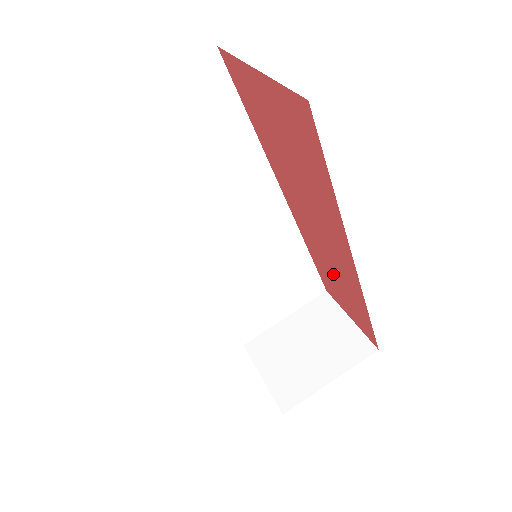
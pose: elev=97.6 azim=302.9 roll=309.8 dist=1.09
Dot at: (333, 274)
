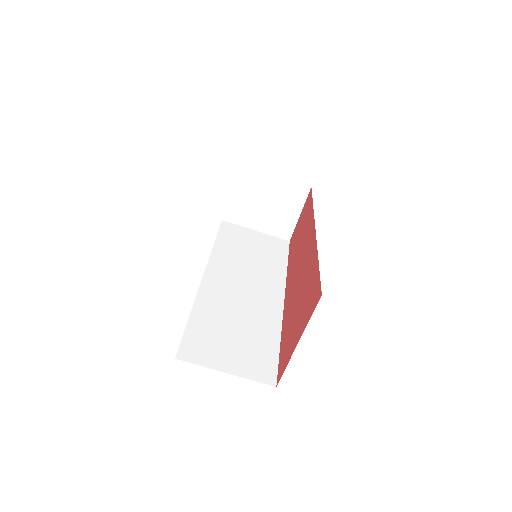
Dot at: (300, 238)
